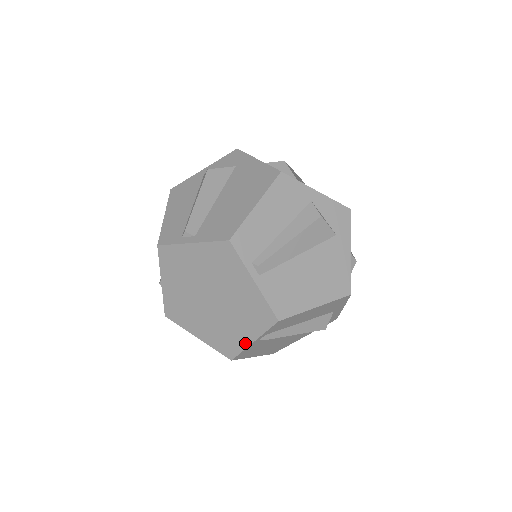
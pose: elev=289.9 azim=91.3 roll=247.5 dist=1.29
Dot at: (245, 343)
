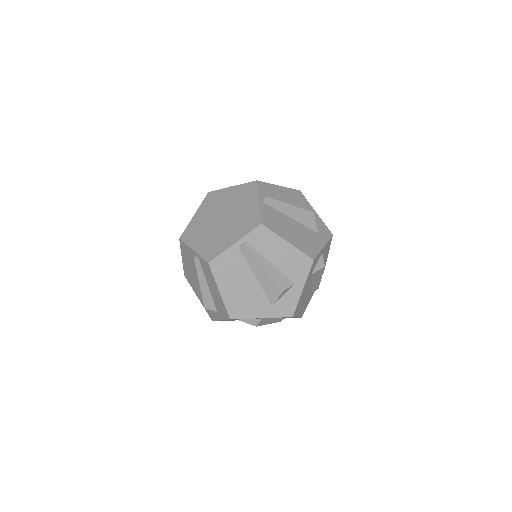
Dot at: (228, 246)
